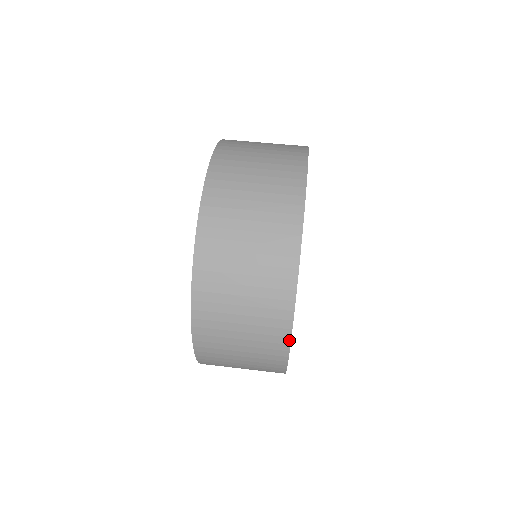
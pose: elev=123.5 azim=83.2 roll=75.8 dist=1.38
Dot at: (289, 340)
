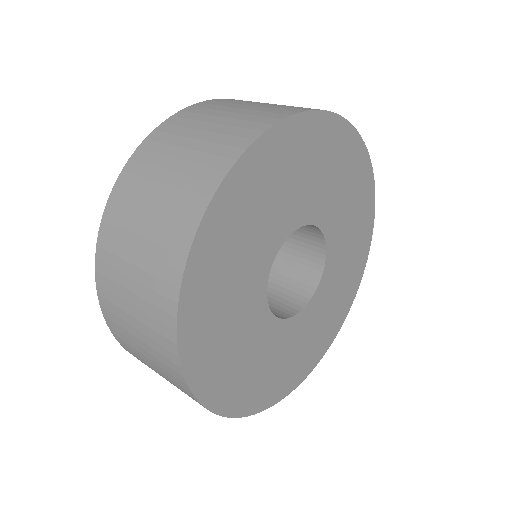
Dot at: (193, 395)
